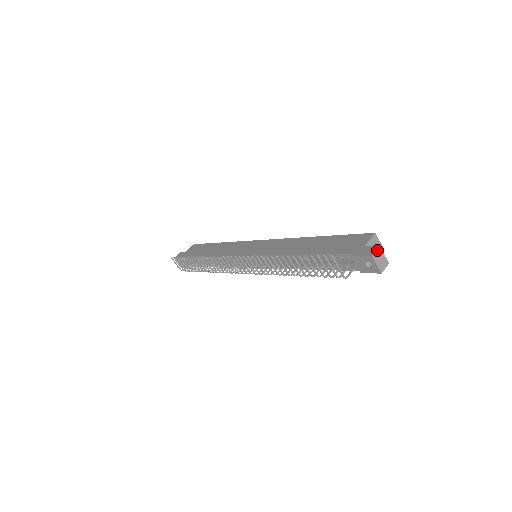
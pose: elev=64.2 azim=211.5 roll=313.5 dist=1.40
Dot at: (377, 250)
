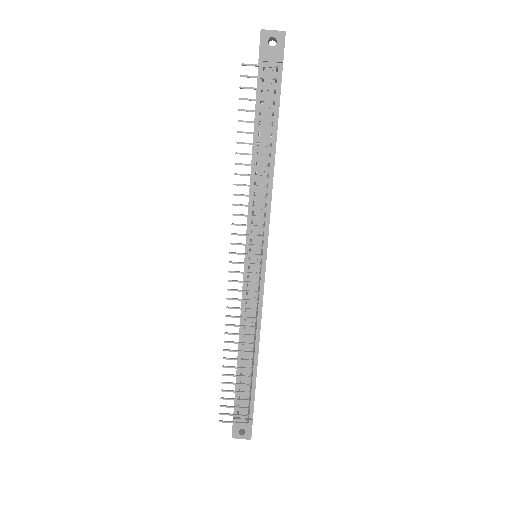
Dot at: occluded
